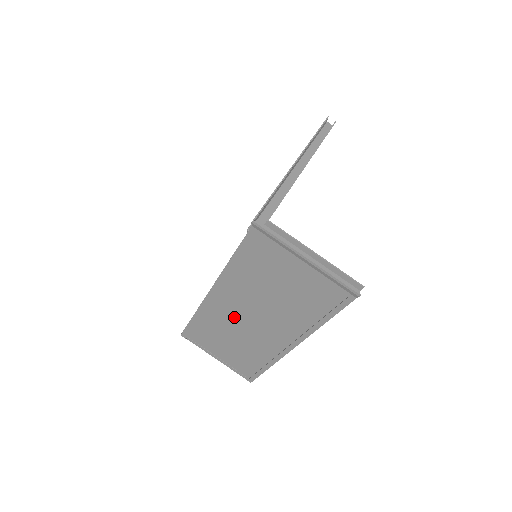
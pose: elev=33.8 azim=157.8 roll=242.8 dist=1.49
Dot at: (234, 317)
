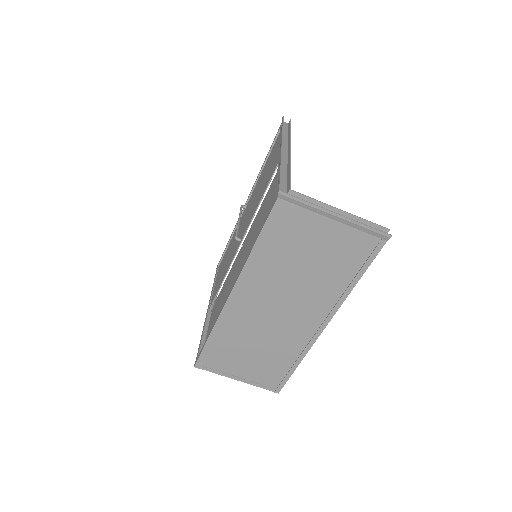
Dot at: (258, 316)
